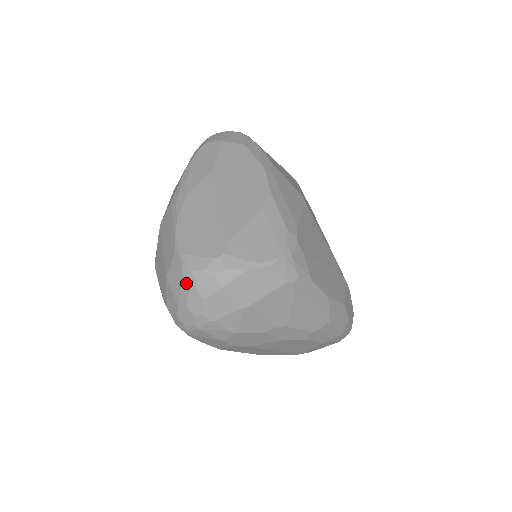
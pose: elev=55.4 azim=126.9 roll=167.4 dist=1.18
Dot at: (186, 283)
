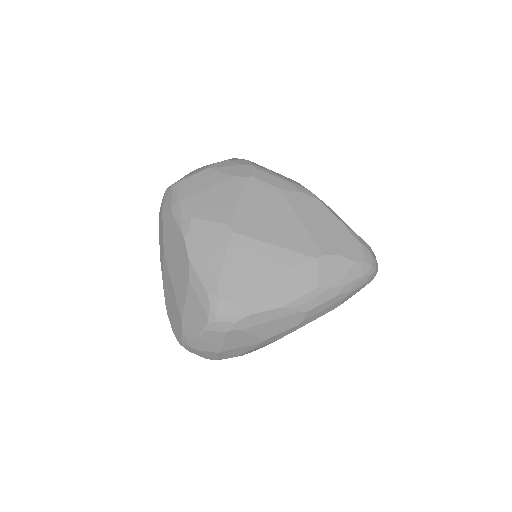
Dot at: occluded
